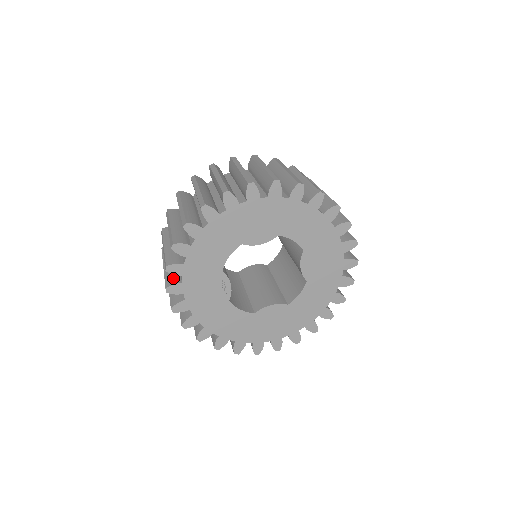
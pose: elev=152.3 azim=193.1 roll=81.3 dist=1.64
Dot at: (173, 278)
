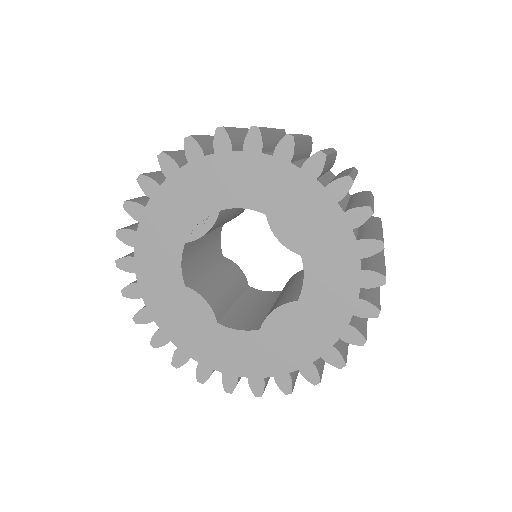
Dot at: (180, 158)
